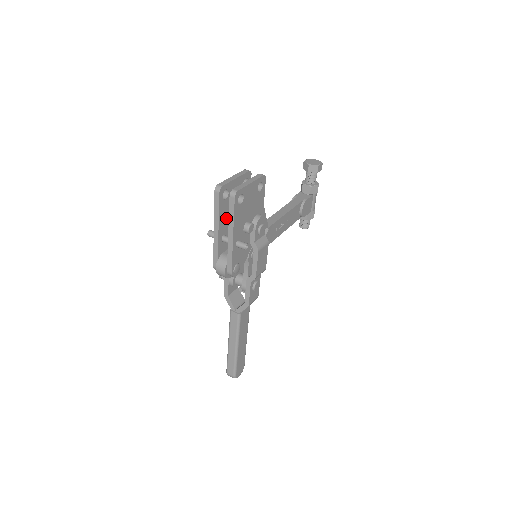
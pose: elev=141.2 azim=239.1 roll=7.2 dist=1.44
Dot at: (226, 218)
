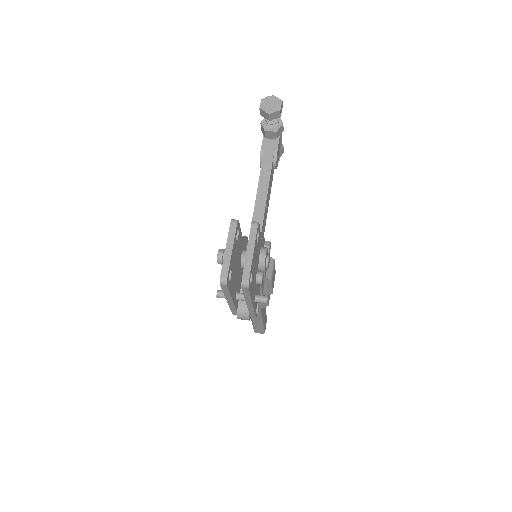
Dot at: (234, 283)
